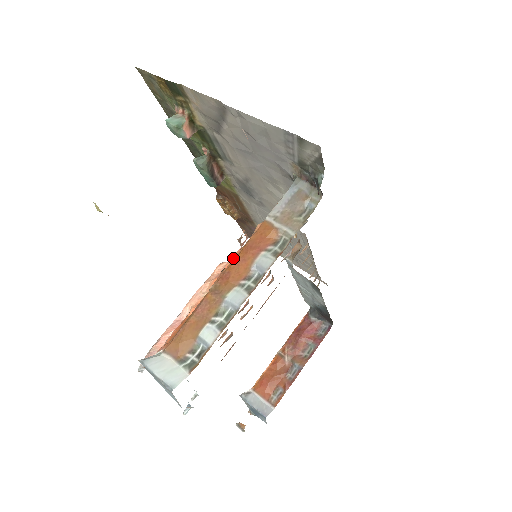
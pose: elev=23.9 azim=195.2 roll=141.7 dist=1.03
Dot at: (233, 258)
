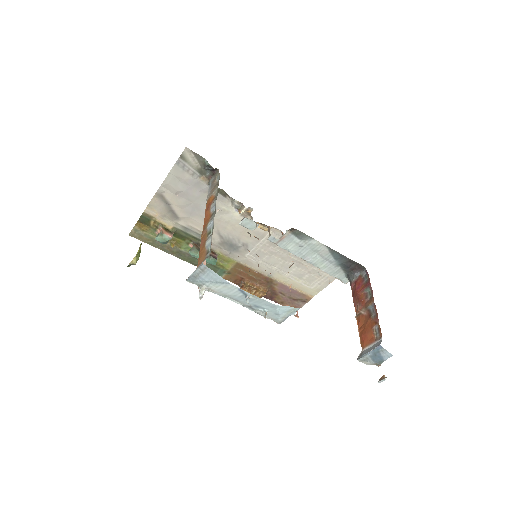
Dot at: occluded
